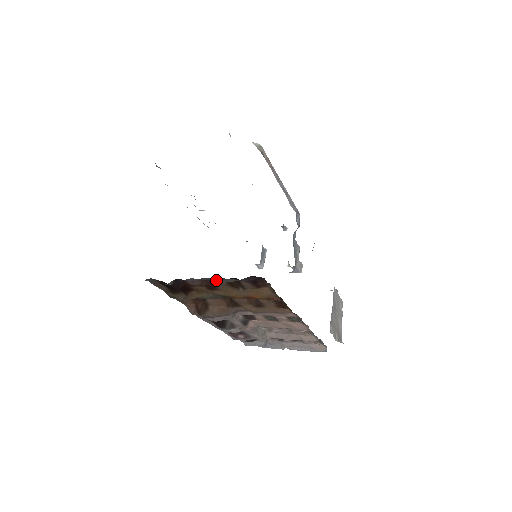
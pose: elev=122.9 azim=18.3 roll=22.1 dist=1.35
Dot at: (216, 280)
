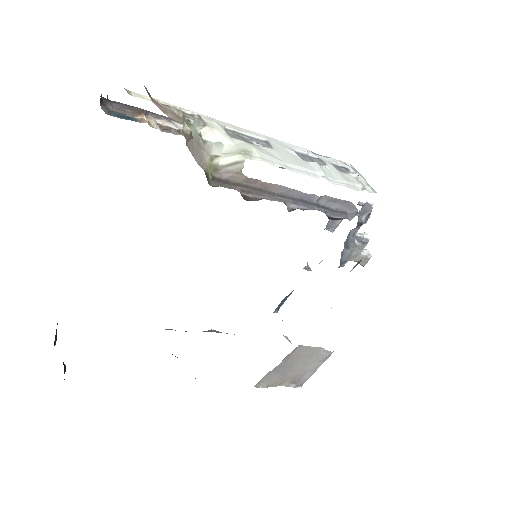
Dot at: occluded
